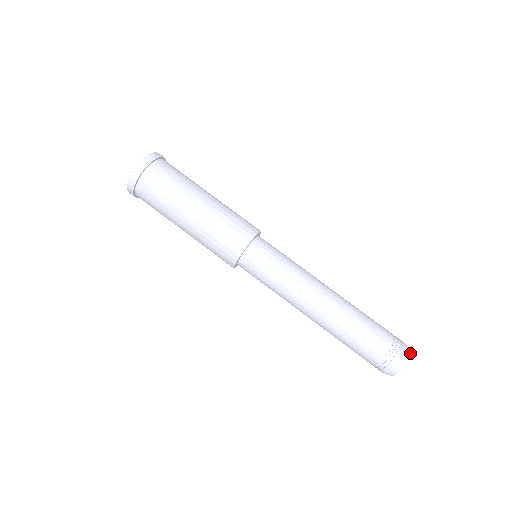
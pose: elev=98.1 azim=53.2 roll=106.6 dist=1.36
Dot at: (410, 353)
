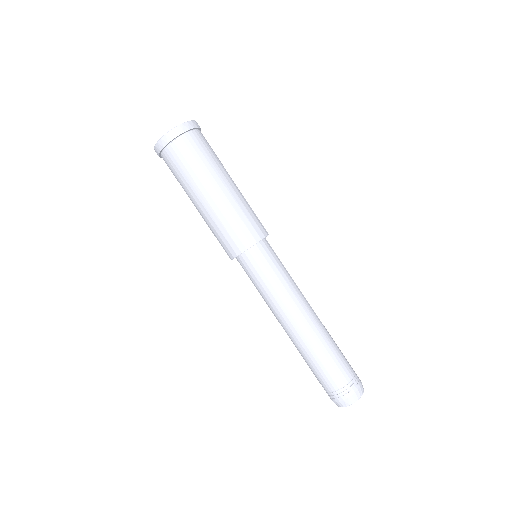
Dot at: (363, 389)
